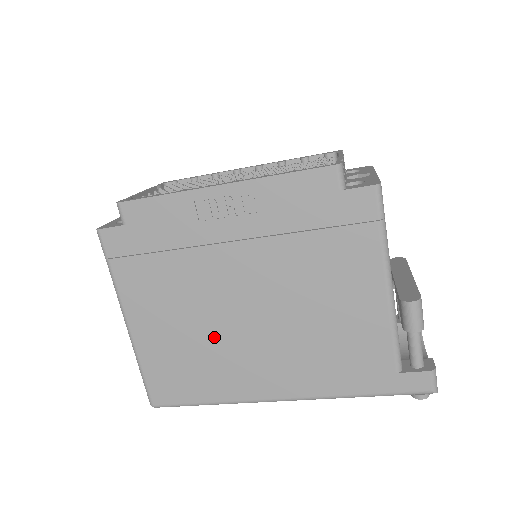
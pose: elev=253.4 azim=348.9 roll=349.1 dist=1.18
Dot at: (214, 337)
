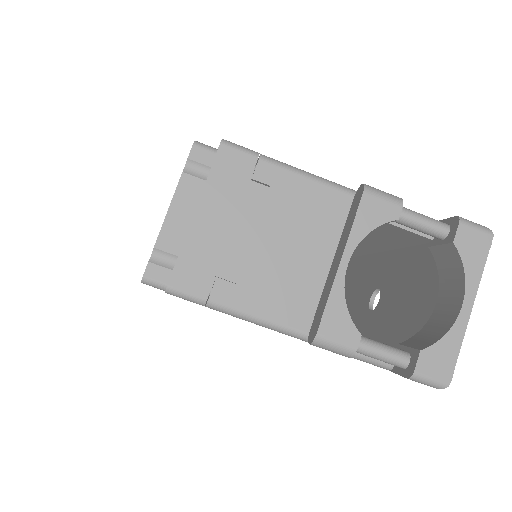
Dot at: occluded
